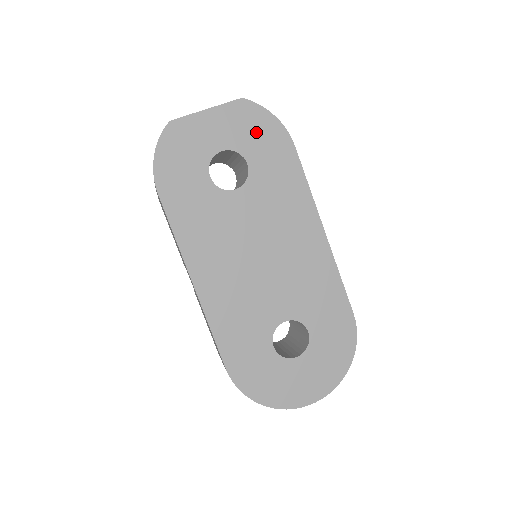
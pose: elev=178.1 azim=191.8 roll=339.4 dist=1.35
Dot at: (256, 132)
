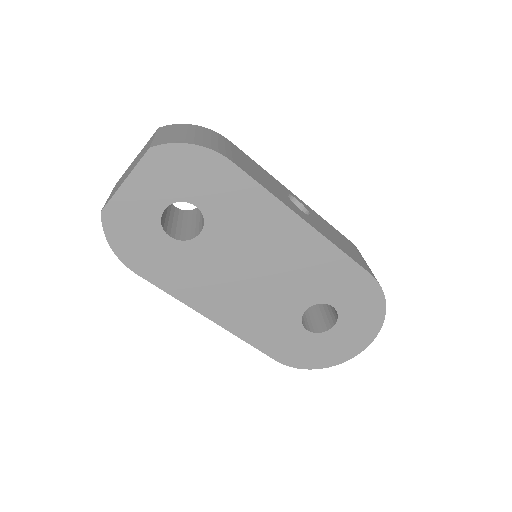
Dot at: (185, 172)
